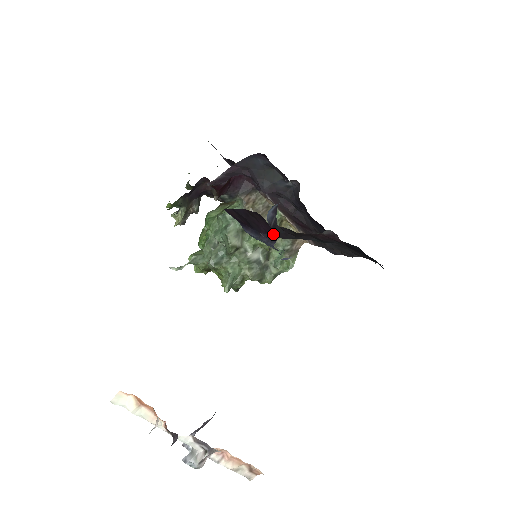
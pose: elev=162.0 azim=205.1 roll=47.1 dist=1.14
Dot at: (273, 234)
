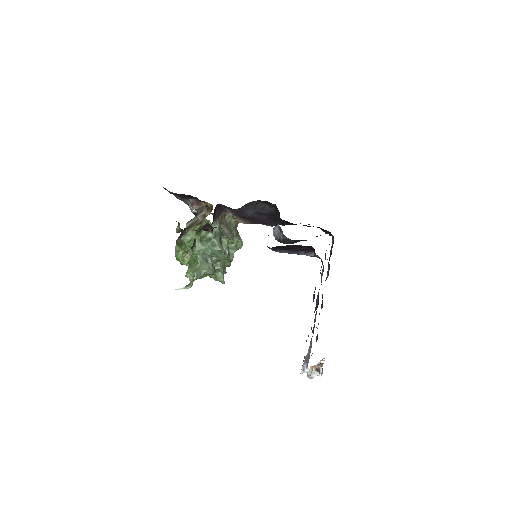
Dot at: (310, 250)
